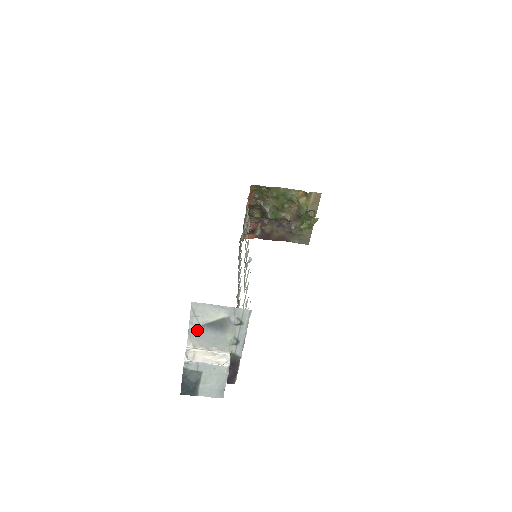
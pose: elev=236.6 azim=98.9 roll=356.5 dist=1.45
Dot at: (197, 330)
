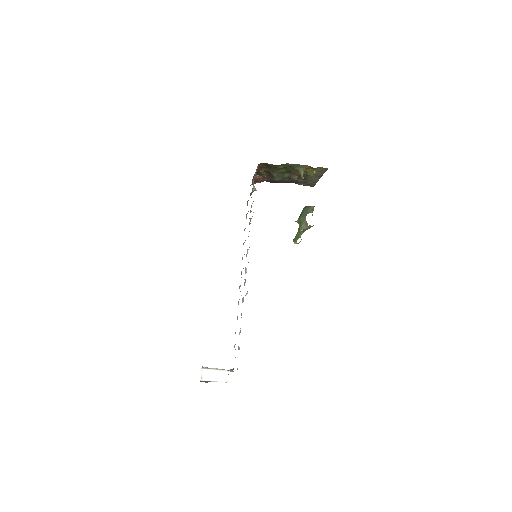
Dot at: occluded
